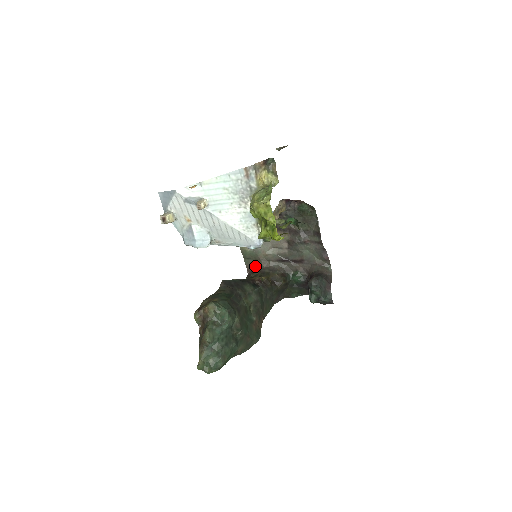
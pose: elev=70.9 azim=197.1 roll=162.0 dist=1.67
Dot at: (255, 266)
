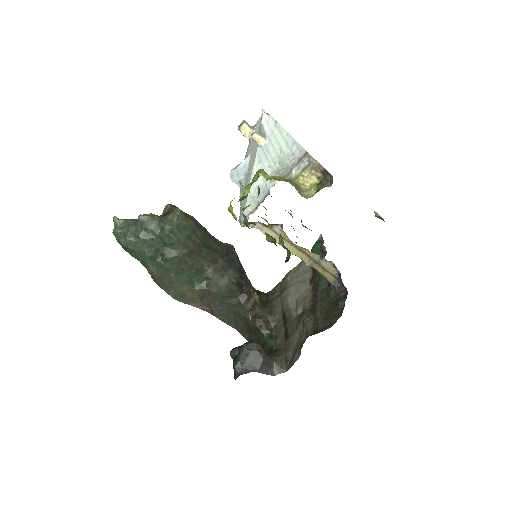
Dot at: (274, 294)
